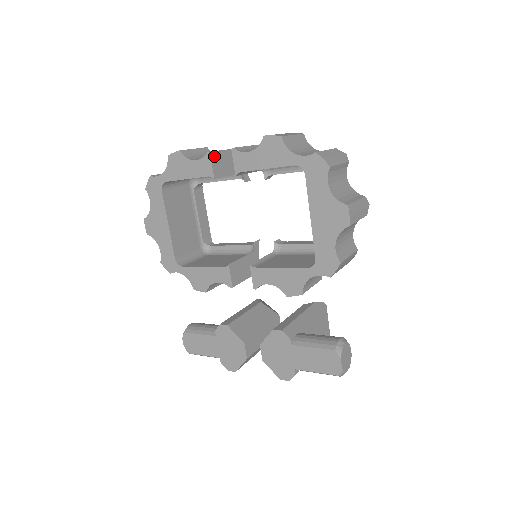
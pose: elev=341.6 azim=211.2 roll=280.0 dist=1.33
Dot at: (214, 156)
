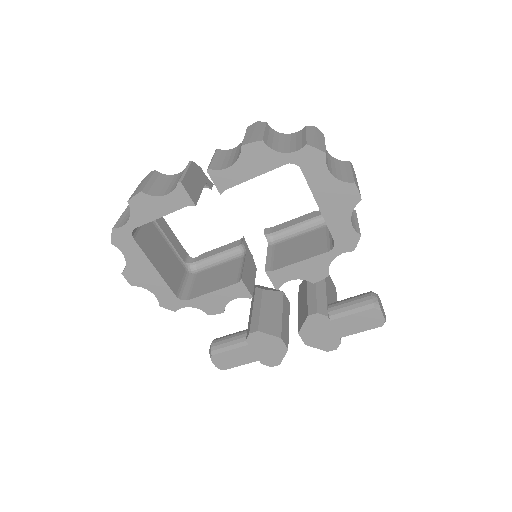
Dot at: (184, 183)
